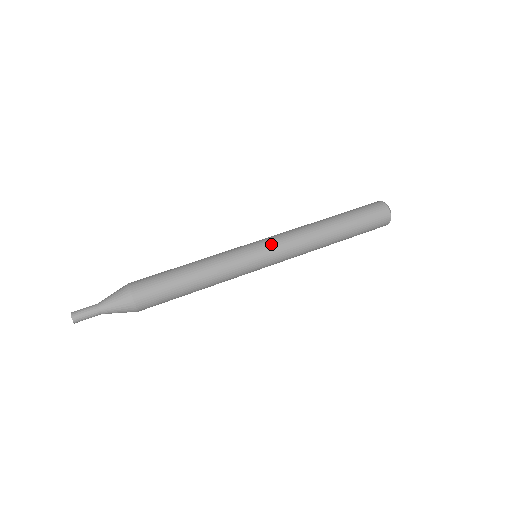
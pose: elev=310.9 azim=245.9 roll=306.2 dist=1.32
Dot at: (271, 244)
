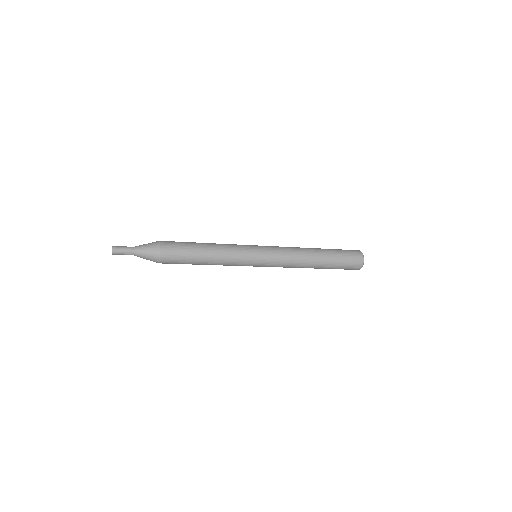
Dot at: (267, 246)
